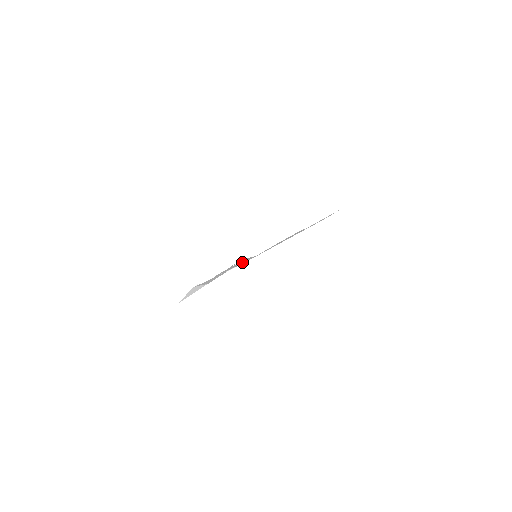
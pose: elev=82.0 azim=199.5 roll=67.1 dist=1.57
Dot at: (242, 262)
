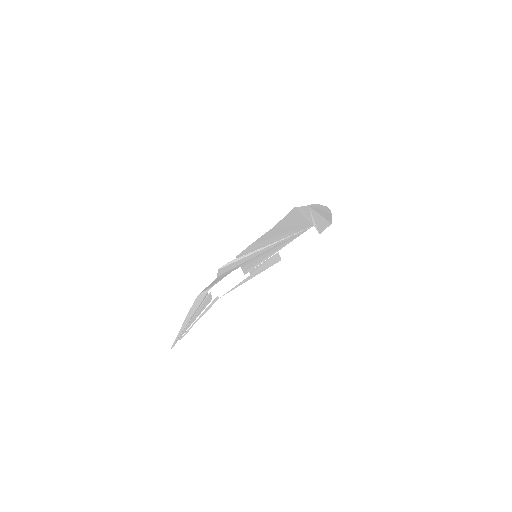
Dot at: (281, 243)
